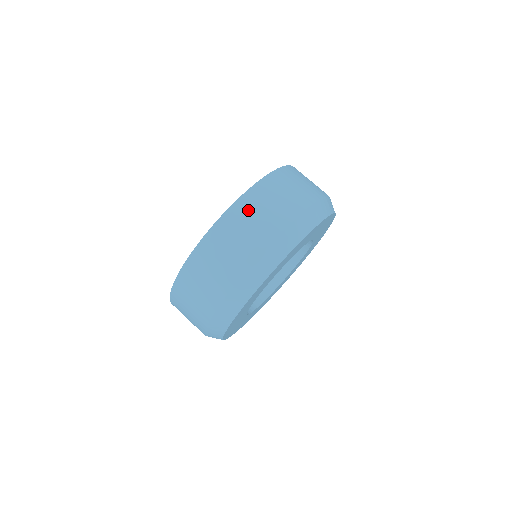
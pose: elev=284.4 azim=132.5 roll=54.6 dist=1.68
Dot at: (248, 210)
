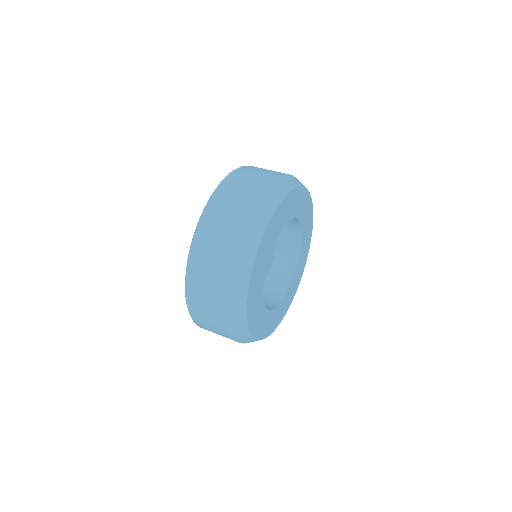
Dot at: (247, 172)
